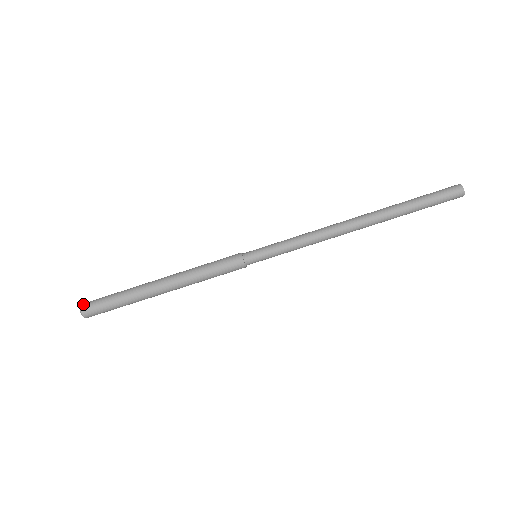
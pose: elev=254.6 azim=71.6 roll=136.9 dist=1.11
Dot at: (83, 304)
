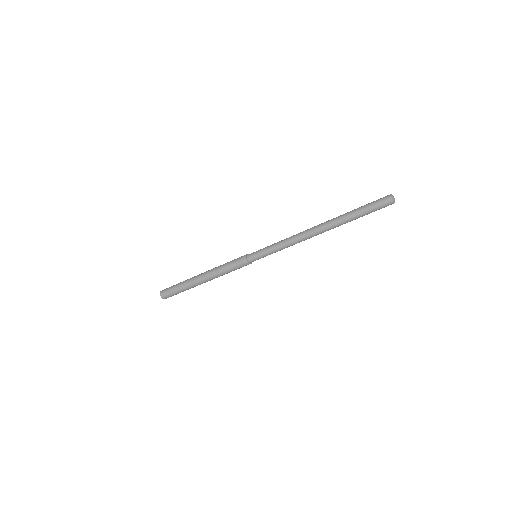
Dot at: (161, 293)
